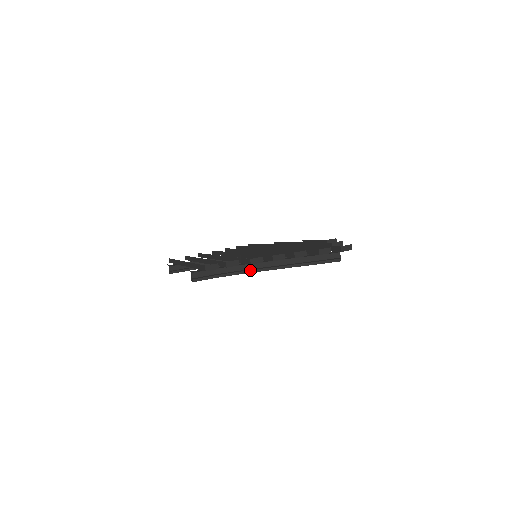
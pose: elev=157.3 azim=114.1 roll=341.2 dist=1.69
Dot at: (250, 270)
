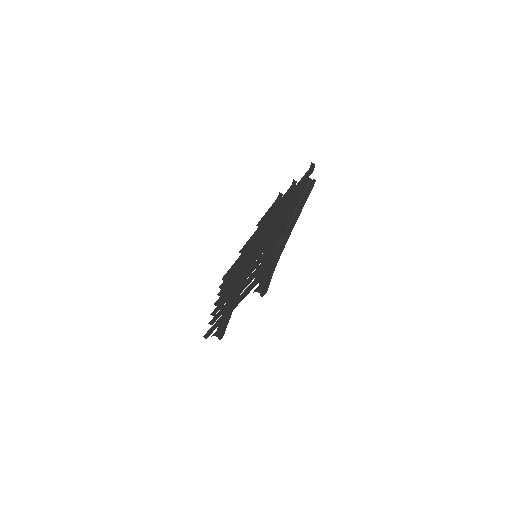
Dot at: (282, 247)
